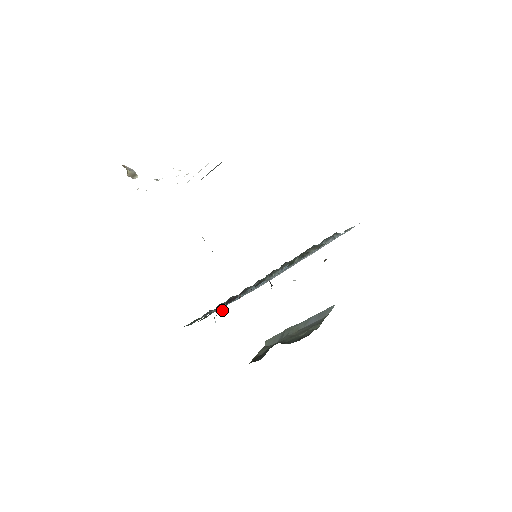
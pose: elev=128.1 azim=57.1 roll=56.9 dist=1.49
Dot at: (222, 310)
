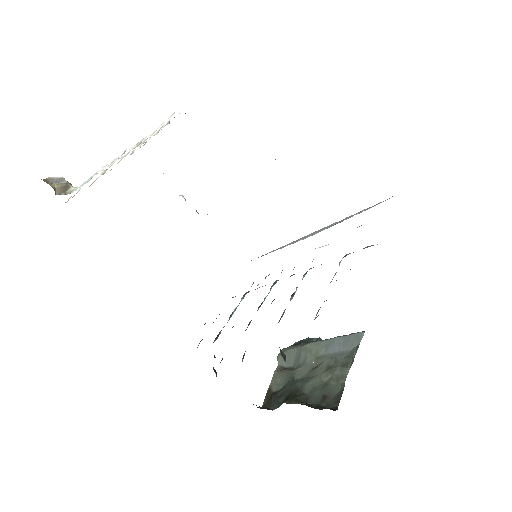
Dot at: (222, 359)
